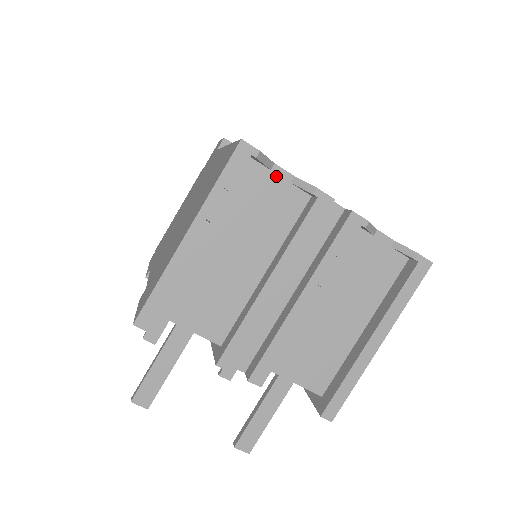
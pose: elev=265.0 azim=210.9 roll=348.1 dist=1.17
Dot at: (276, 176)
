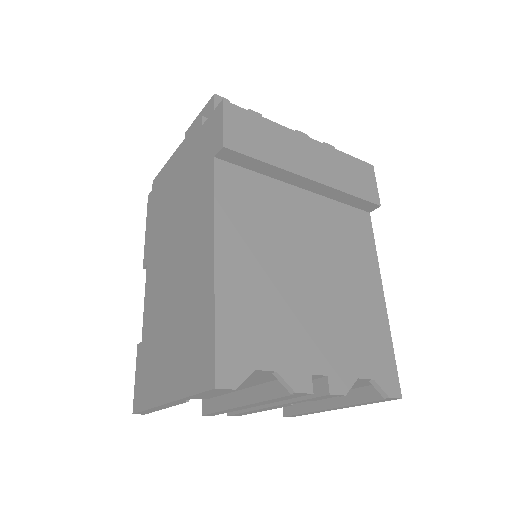
Dot at: (256, 372)
